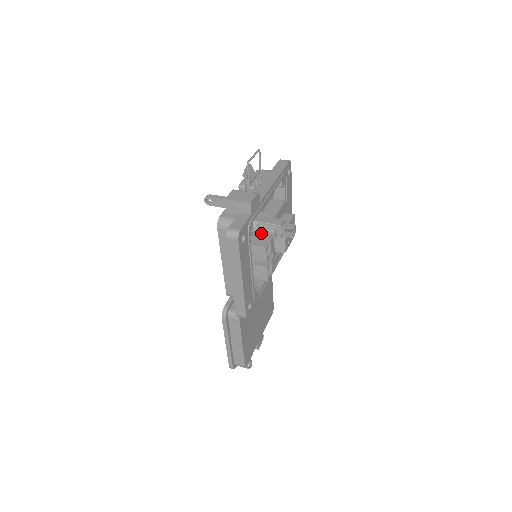
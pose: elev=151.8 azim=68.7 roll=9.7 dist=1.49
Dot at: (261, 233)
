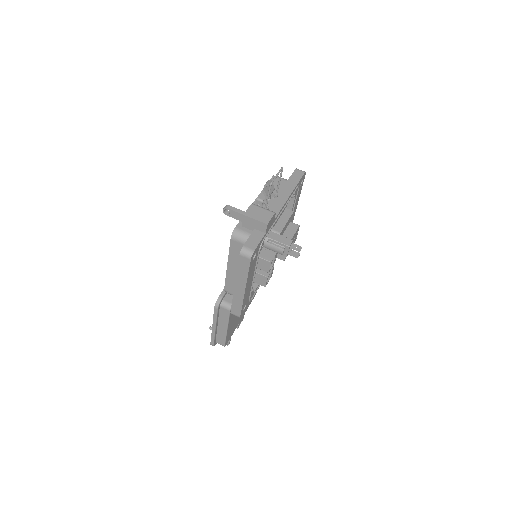
Dot at: (270, 248)
